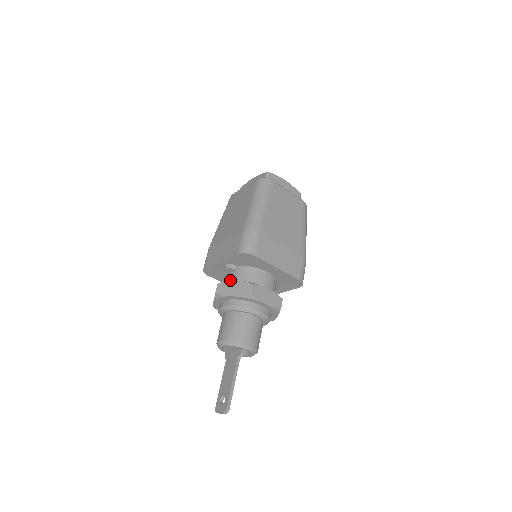
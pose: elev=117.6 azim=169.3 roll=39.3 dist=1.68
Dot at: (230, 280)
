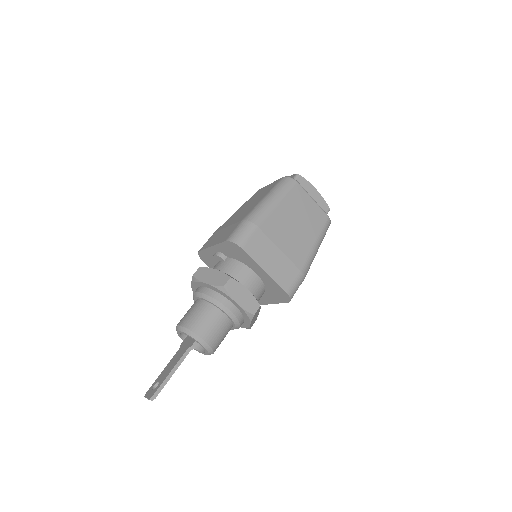
Dot at: (214, 268)
